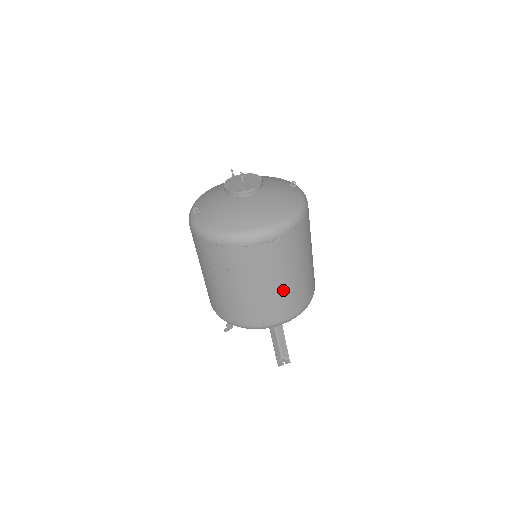
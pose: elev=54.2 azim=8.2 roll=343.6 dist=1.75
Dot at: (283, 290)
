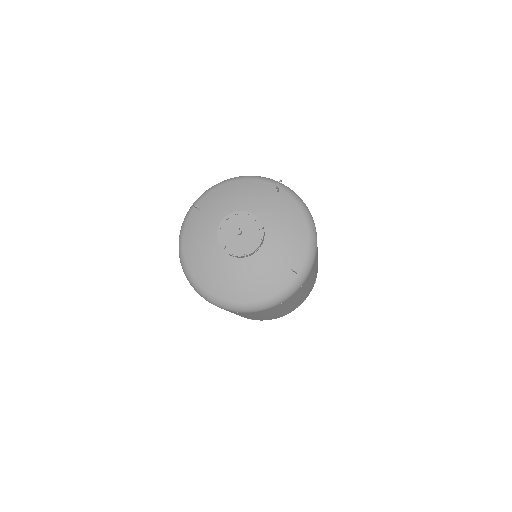
Dot at: occluded
